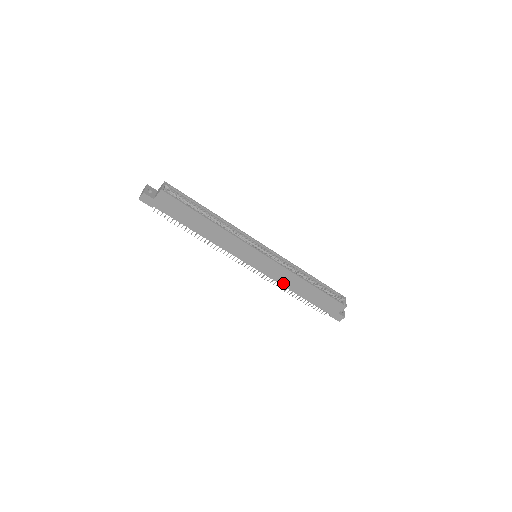
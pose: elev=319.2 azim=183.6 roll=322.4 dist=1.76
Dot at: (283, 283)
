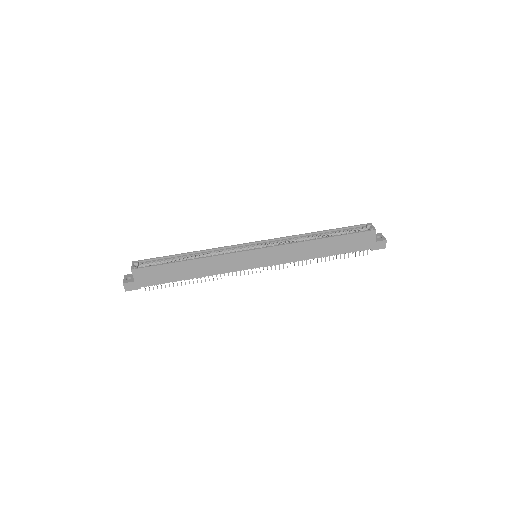
Dot at: (300, 258)
